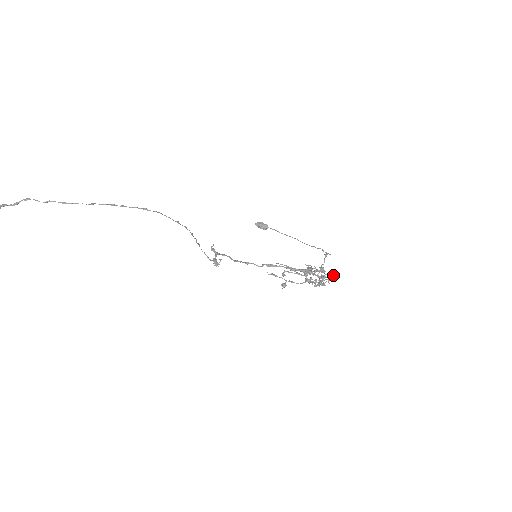
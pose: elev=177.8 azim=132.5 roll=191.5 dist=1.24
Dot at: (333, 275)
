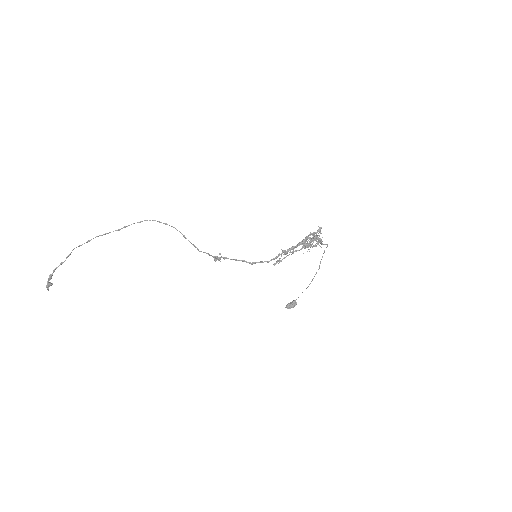
Dot at: (320, 228)
